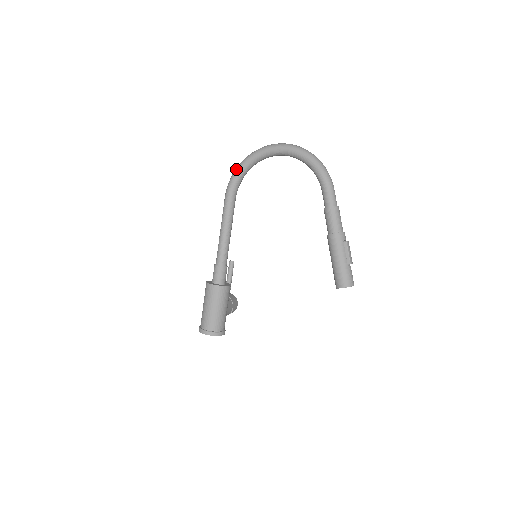
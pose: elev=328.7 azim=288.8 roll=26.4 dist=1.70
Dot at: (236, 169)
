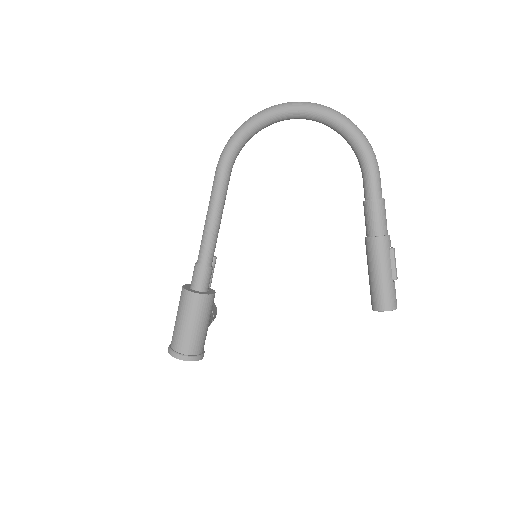
Dot at: (236, 132)
